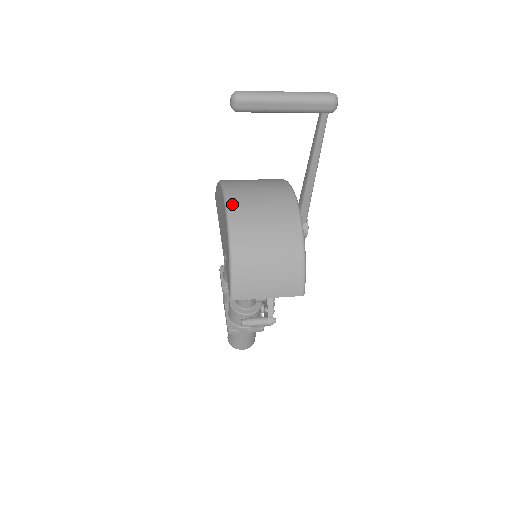
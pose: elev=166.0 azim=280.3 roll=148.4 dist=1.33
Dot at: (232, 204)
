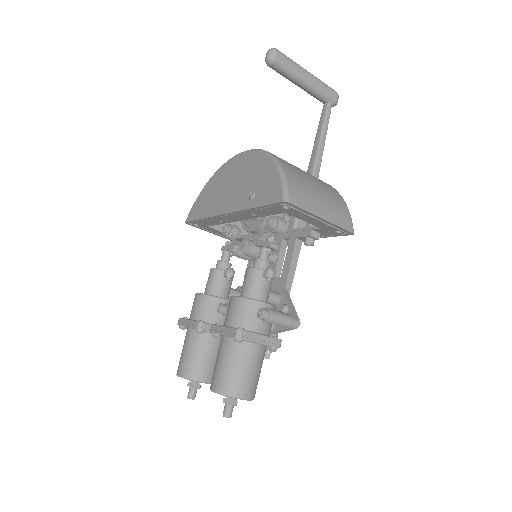
Dot at: occluded
